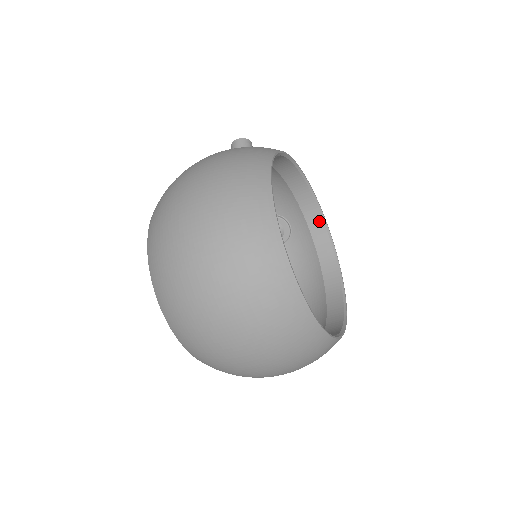
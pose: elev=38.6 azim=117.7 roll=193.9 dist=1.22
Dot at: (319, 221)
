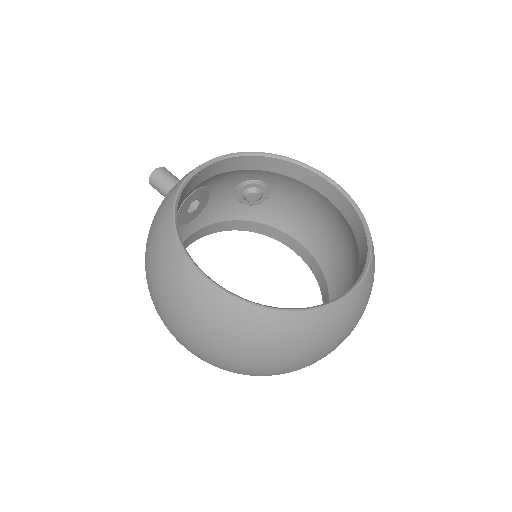
Dot at: (269, 161)
